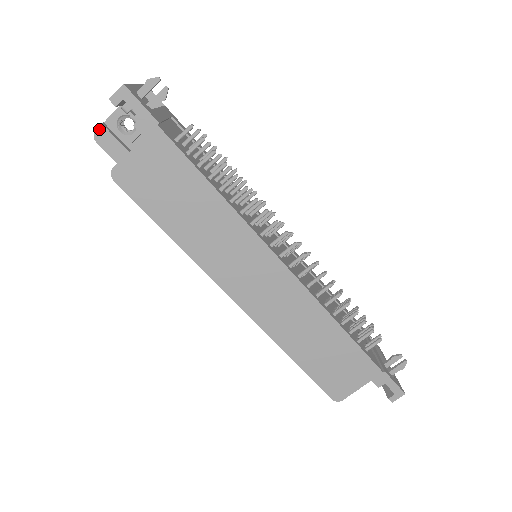
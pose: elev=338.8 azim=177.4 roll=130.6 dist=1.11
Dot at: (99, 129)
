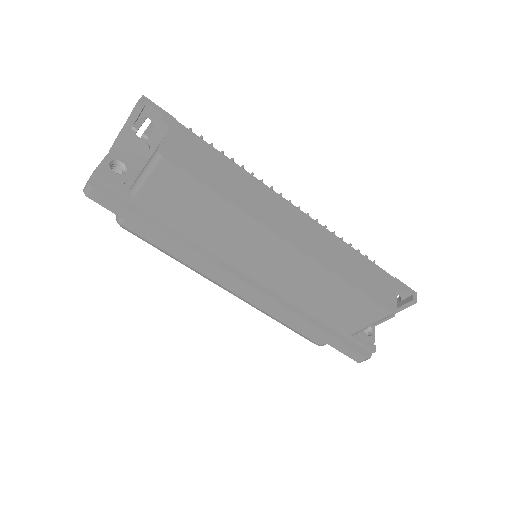
Dot at: (96, 172)
